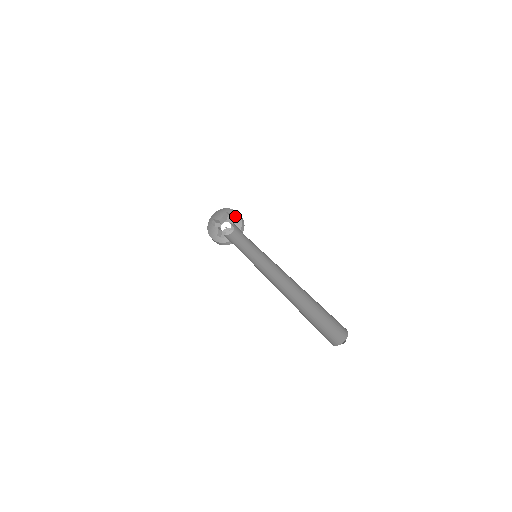
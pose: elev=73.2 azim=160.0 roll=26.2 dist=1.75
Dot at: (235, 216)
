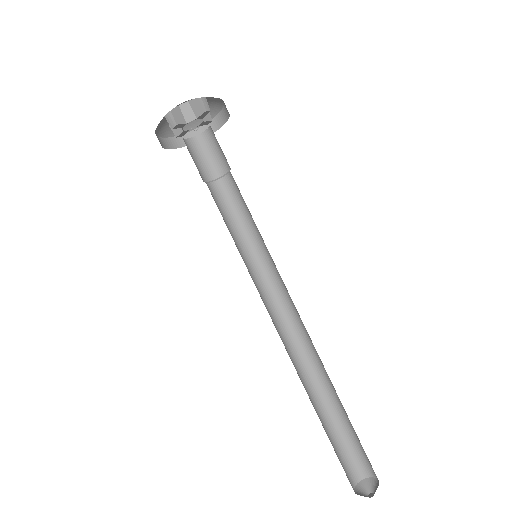
Dot at: (213, 99)
